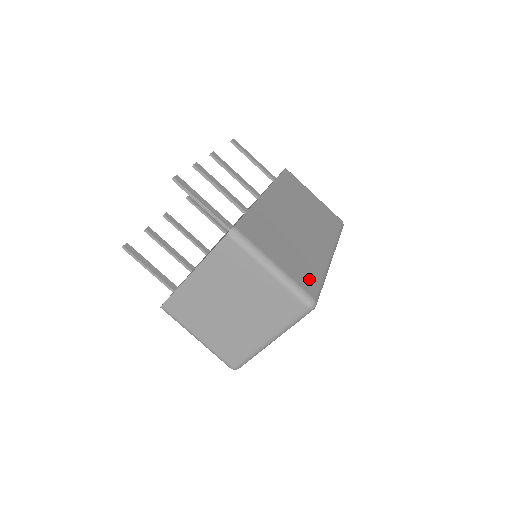
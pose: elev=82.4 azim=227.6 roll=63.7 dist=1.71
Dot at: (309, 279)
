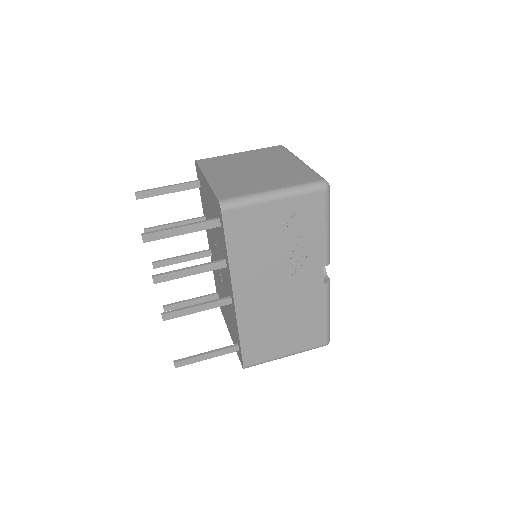
Dot at: occluded
